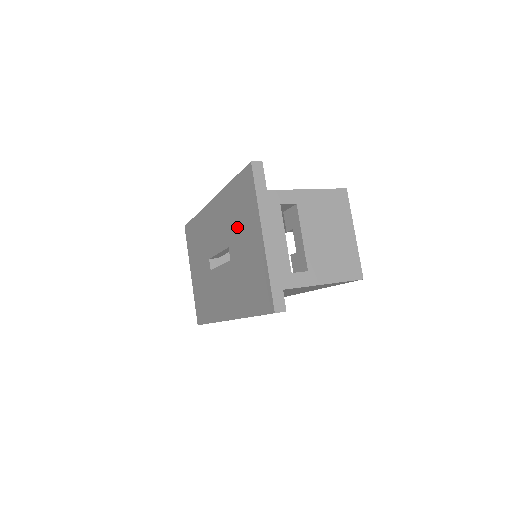
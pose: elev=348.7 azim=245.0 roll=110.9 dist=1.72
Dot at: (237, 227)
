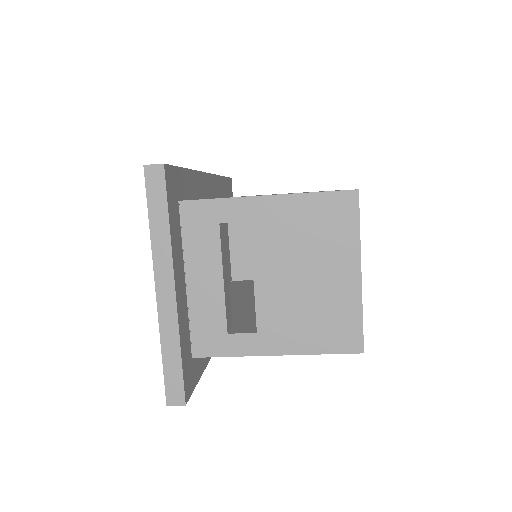
Dot at: occluded
